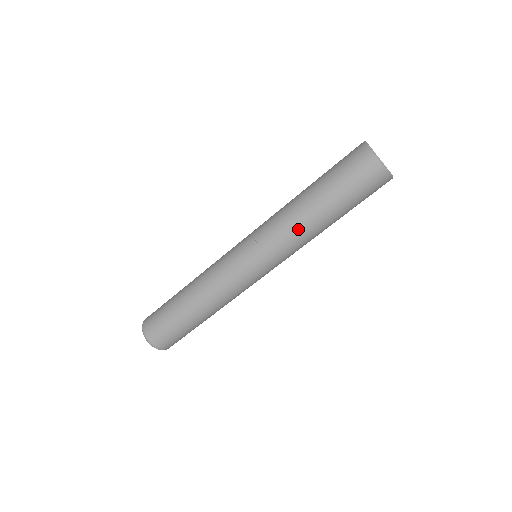
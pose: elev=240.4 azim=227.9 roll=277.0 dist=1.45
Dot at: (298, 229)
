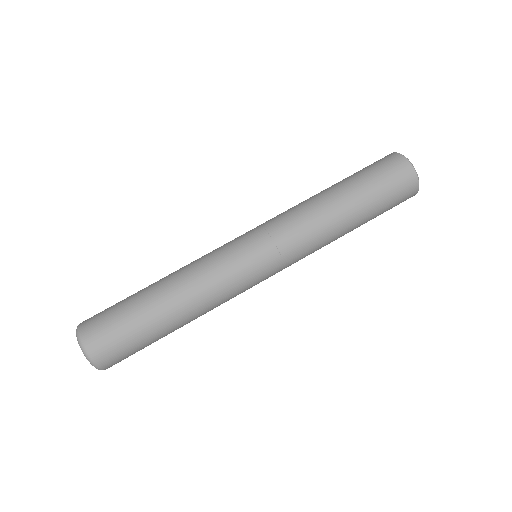
Dot at: (314, 213)
